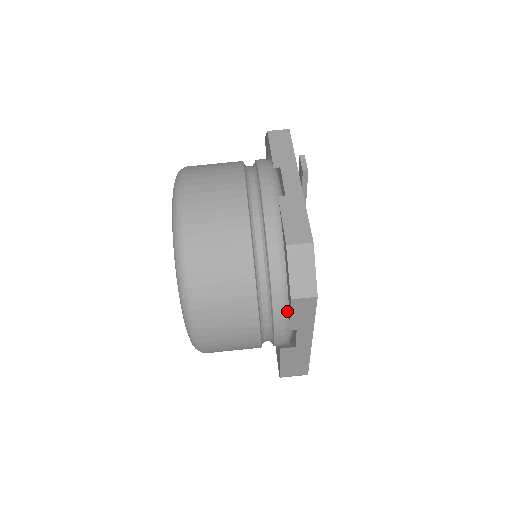
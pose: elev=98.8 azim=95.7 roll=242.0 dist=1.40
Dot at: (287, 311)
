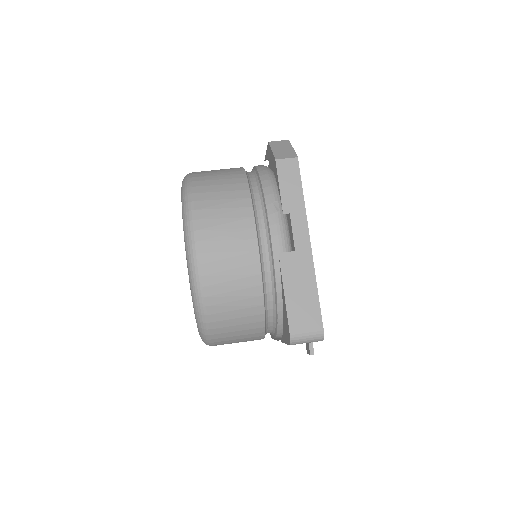
Dot at: (279, 203)
